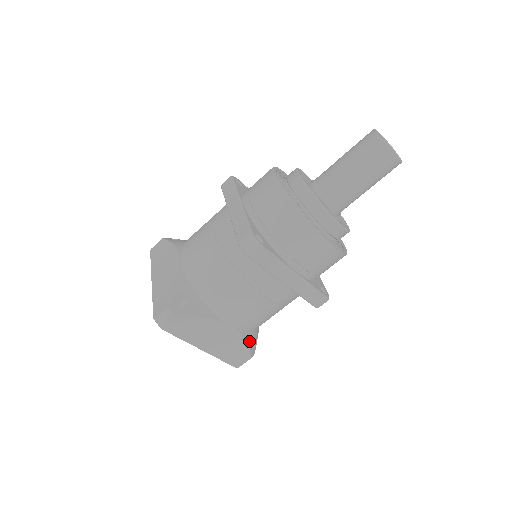
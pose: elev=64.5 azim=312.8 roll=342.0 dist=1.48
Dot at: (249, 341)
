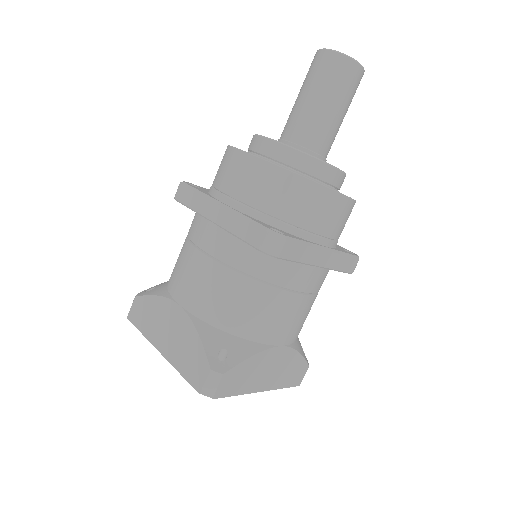
Dot at: (300, 350)
